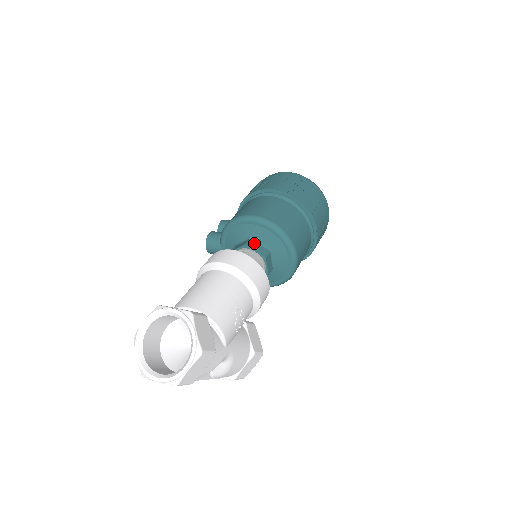
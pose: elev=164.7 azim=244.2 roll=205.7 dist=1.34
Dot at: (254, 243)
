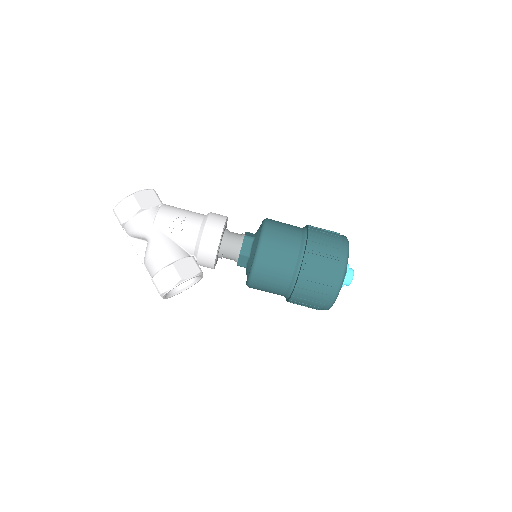
Dot at: (252, 234)
